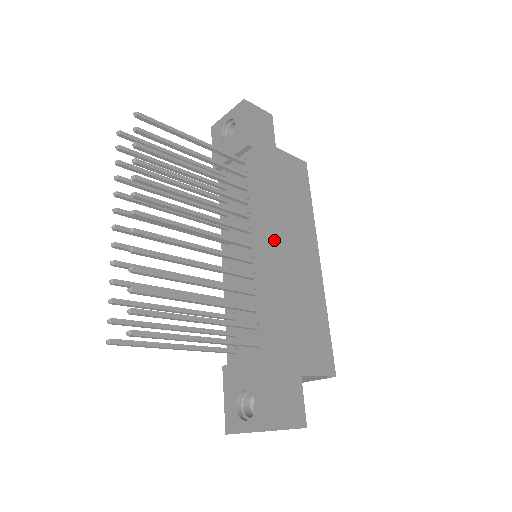
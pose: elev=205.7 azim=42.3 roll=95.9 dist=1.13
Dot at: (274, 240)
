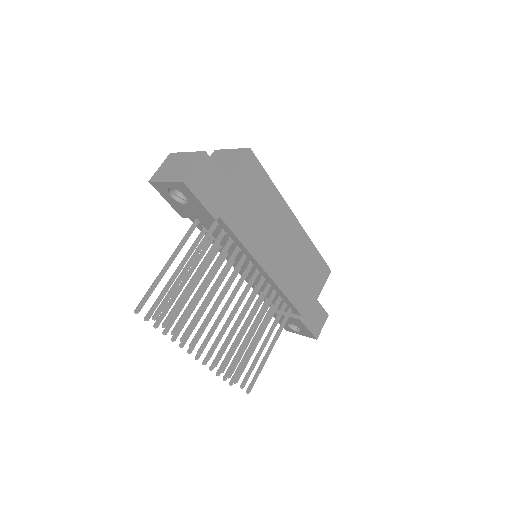
Dot at: (270, 257)
